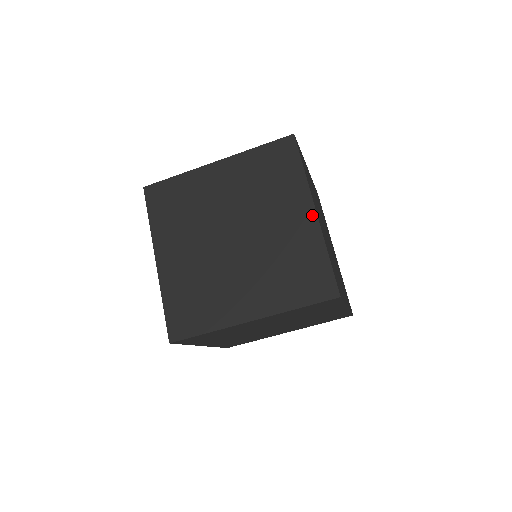
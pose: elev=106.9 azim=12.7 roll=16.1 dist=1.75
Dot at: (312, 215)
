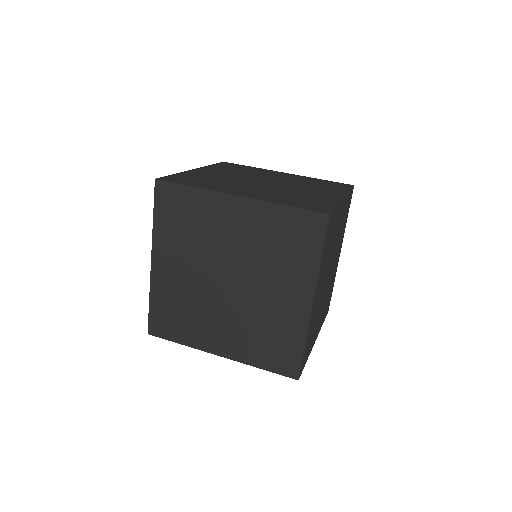
Dot at: (307, 305)
